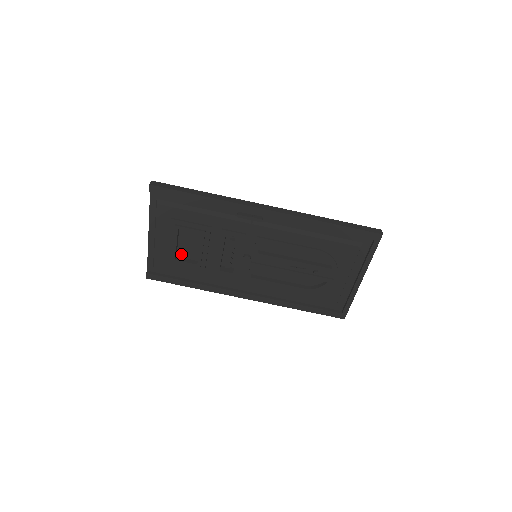
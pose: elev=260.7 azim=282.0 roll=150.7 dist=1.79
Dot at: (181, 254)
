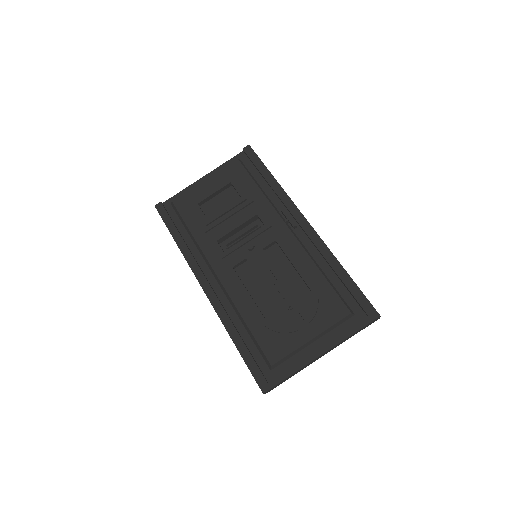
Dot at: (205, 207)
